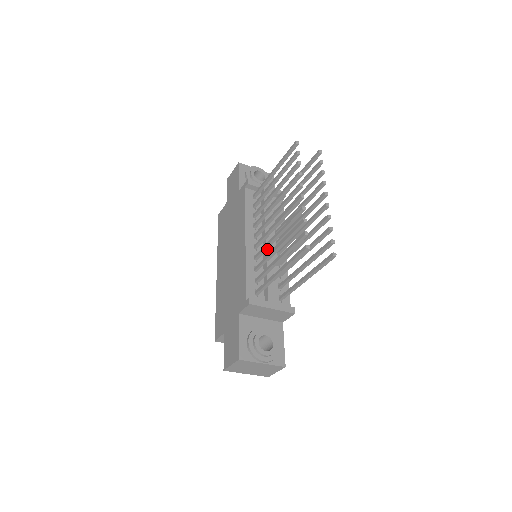
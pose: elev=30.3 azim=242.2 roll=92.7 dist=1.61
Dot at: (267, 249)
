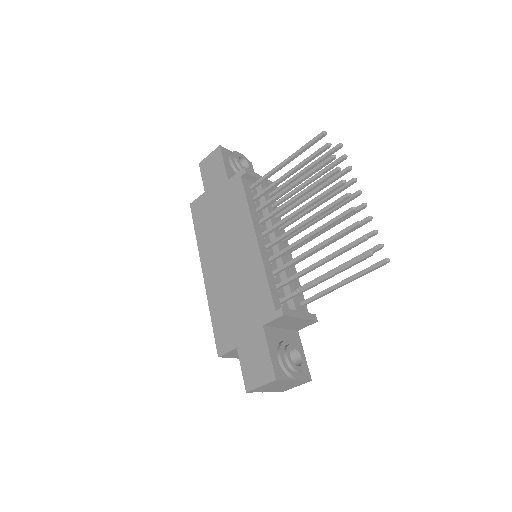
Dot at: (280, 250)
